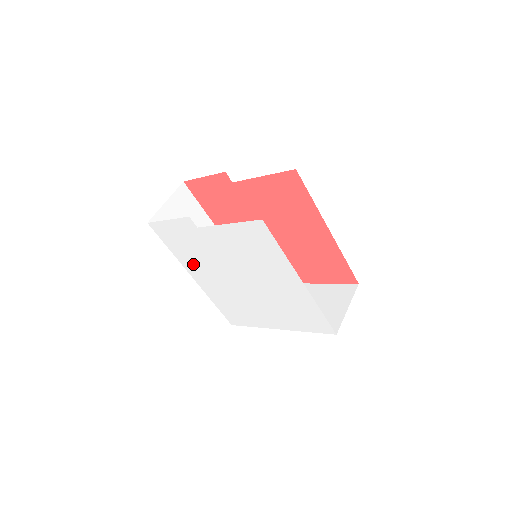
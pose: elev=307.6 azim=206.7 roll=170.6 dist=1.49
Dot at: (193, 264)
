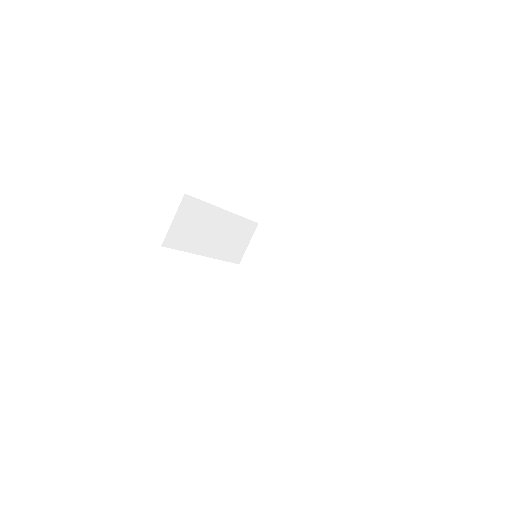
Dot at: occluded
